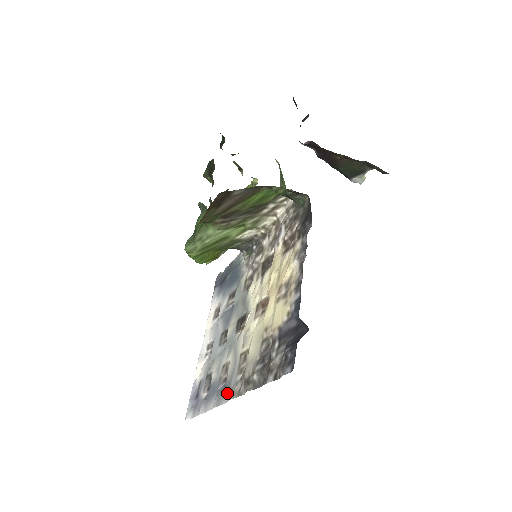
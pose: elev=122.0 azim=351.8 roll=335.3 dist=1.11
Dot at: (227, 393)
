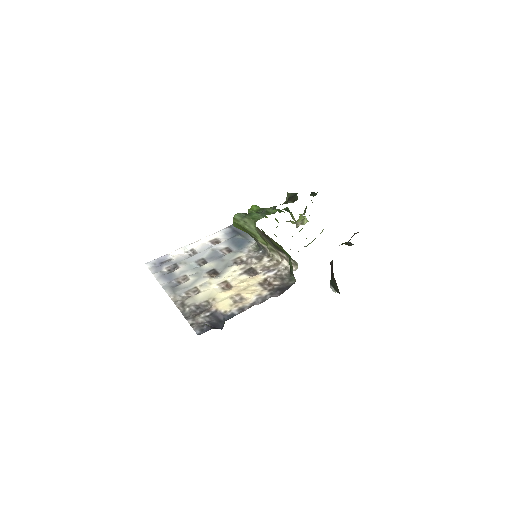
Dot at: (172, 292)
